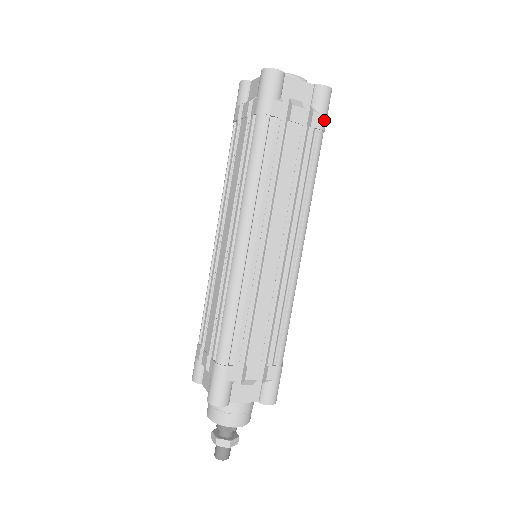
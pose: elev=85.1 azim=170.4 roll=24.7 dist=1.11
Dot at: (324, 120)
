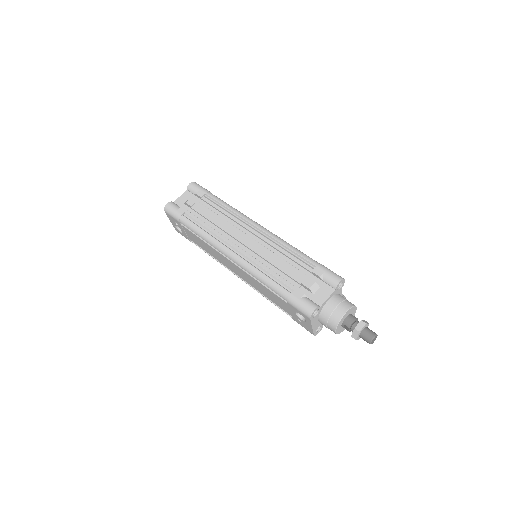
Dot at: occluded
